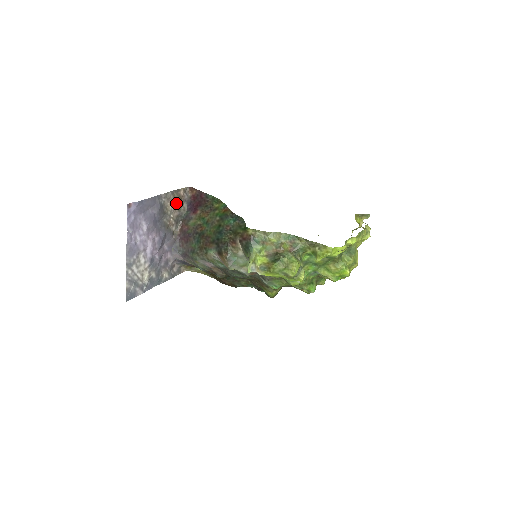
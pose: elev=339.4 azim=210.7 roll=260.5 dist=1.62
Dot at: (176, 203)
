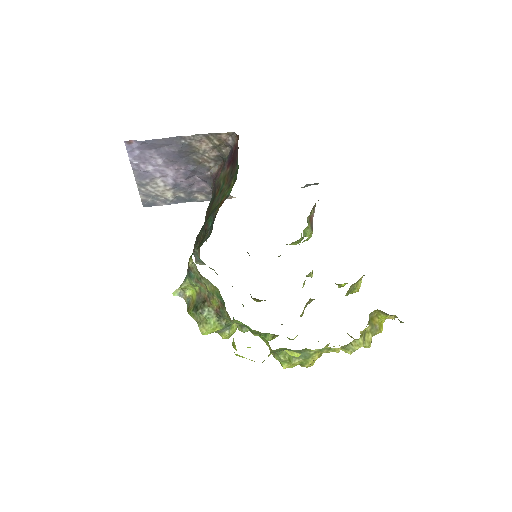
Dot at: (213, 145)
